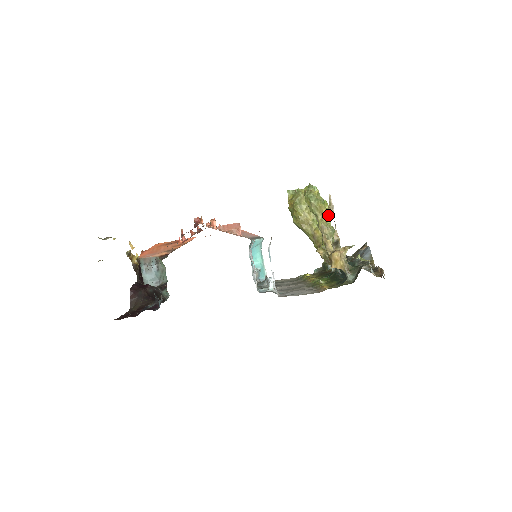
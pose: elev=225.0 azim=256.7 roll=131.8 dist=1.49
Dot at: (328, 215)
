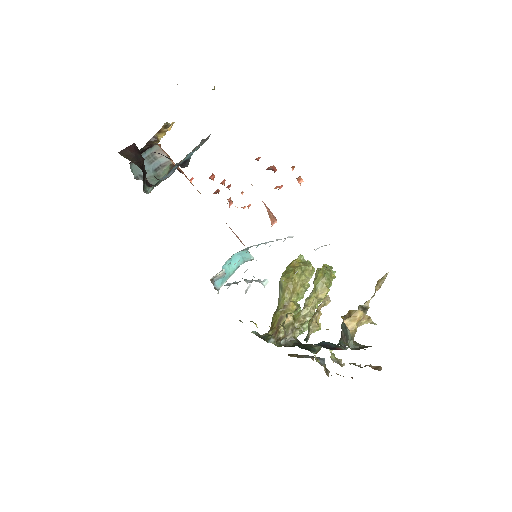
Dot at: (321, 301)
